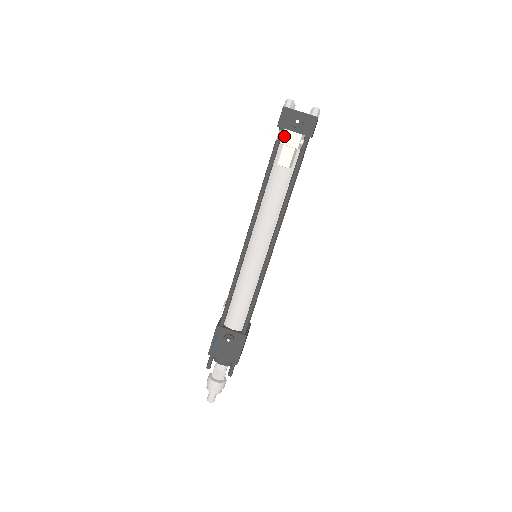
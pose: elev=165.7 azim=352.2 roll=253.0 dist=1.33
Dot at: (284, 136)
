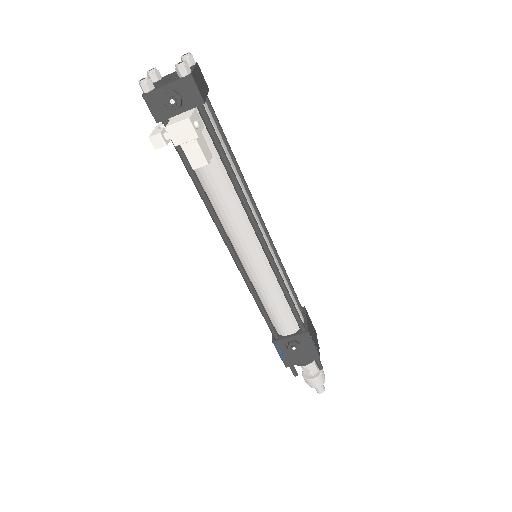
Dot at: (171, 136)
